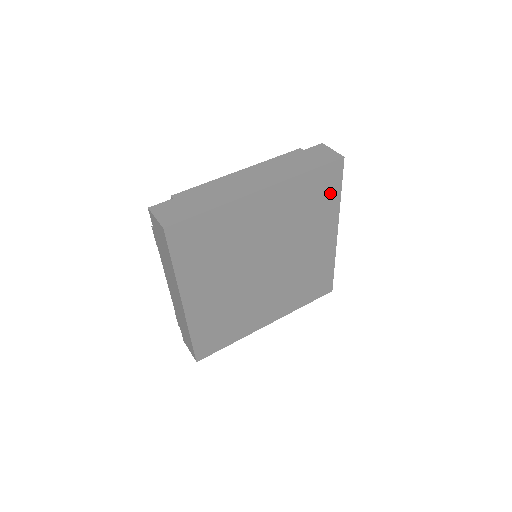
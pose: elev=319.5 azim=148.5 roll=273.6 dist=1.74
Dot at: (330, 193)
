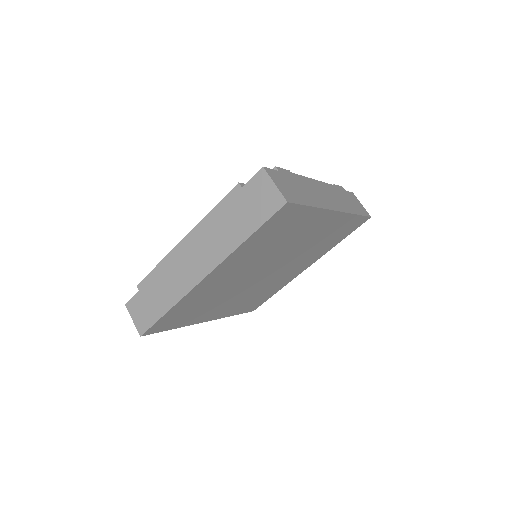
Dot at: (296, 217)
